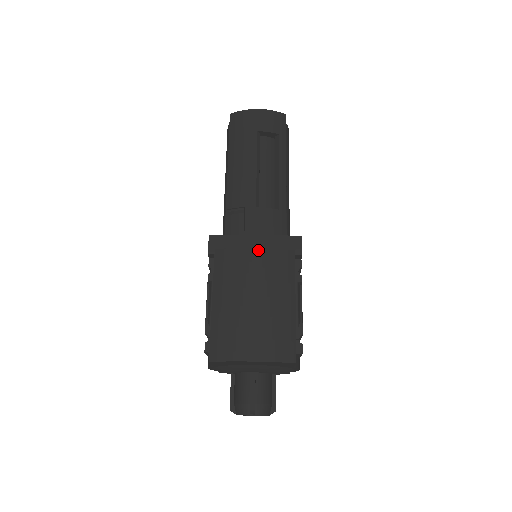
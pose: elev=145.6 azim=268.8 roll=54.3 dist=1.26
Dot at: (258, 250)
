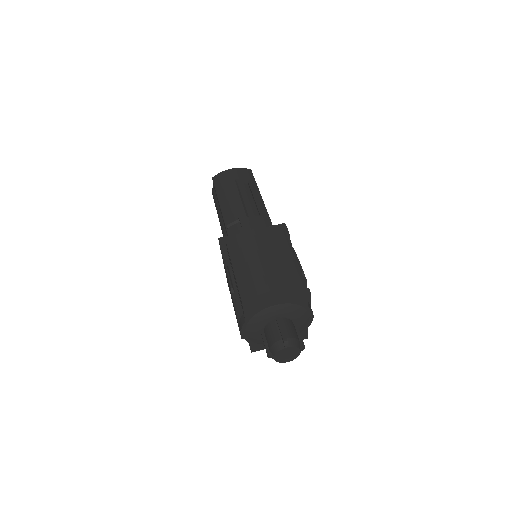
Dot at: (257, 230)
